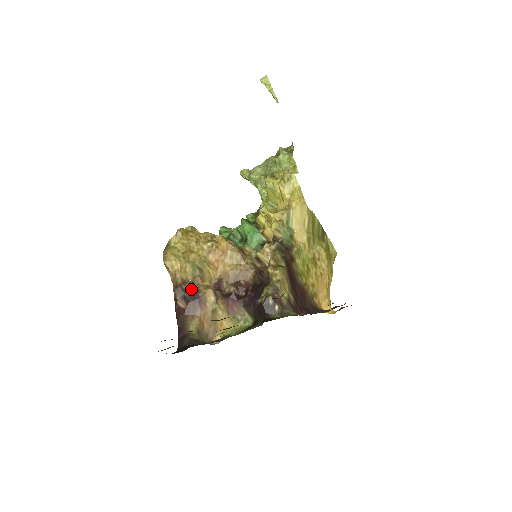
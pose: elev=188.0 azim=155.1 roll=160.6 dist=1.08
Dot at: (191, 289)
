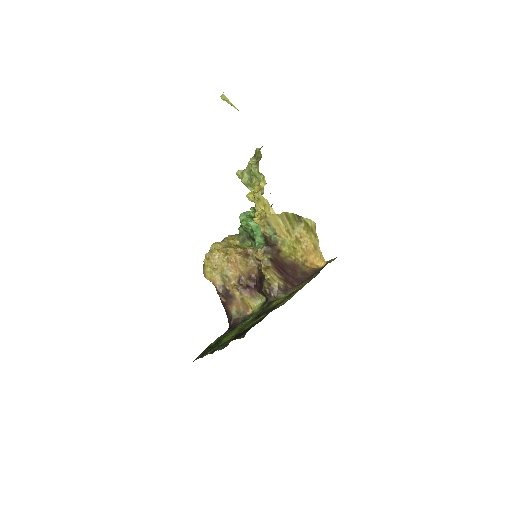
Dot at: (225, 290)
